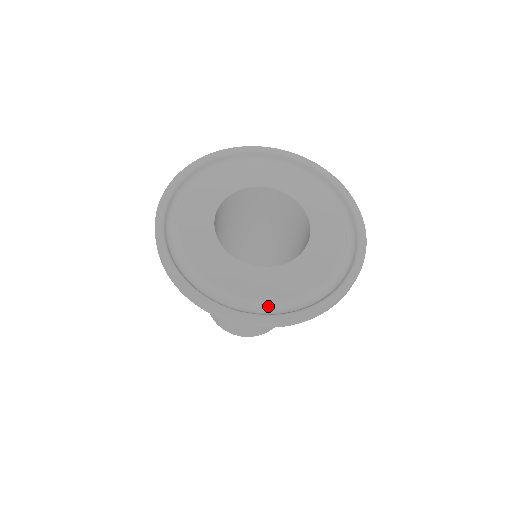
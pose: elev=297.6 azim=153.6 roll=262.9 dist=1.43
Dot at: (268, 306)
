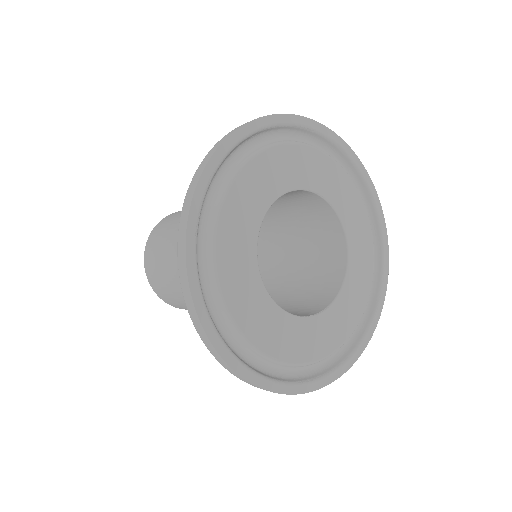
Dot at: (326, 358)
